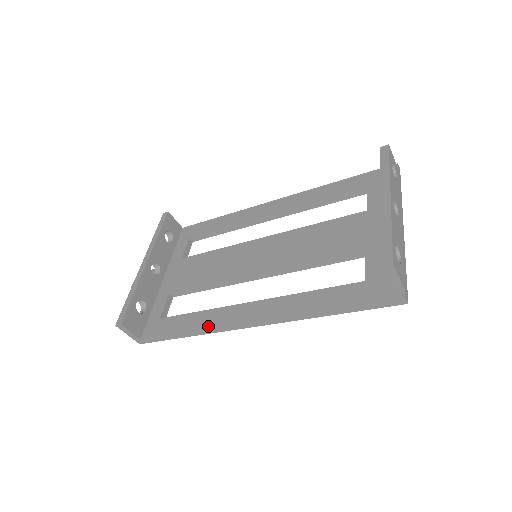
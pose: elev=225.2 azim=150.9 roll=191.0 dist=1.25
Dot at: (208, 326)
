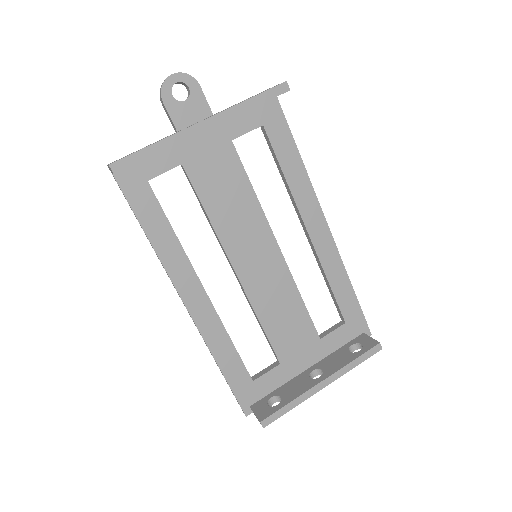
Dot at: (165, 262)
